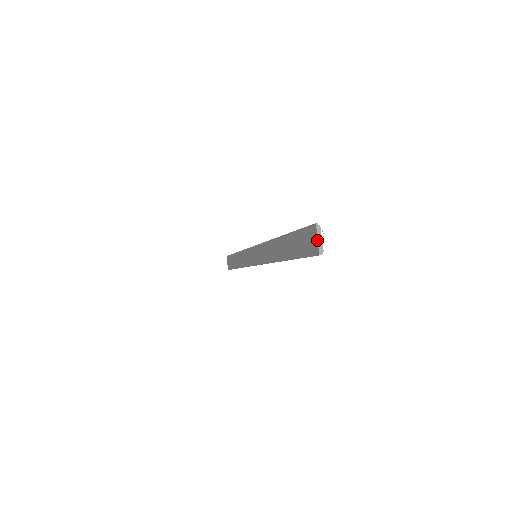
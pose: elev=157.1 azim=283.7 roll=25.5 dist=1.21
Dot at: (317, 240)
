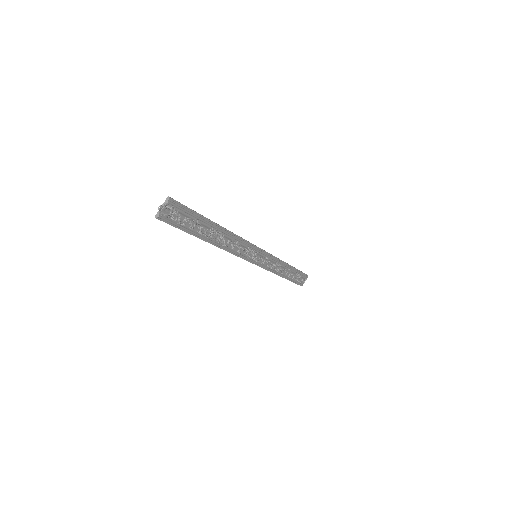
Dot at: (161, 207)
